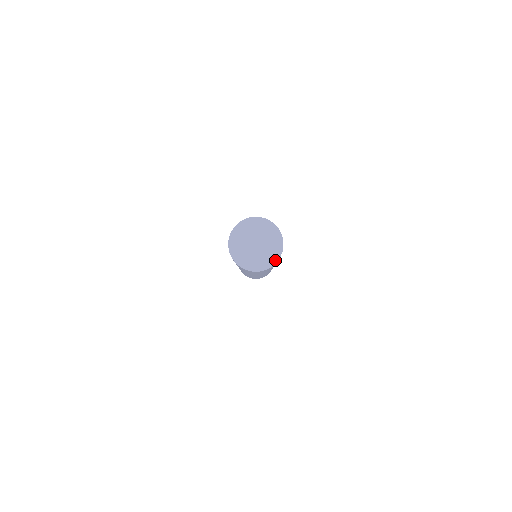
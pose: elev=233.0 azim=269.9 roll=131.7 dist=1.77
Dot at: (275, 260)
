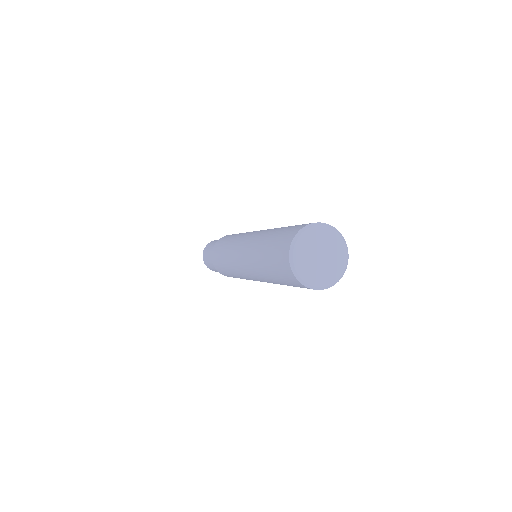
Dot at: (334, 283)
